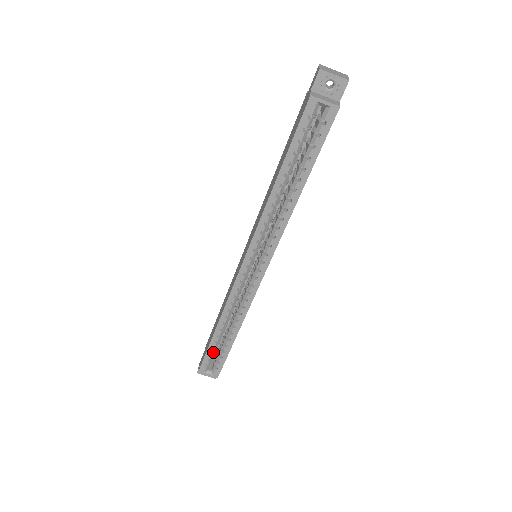
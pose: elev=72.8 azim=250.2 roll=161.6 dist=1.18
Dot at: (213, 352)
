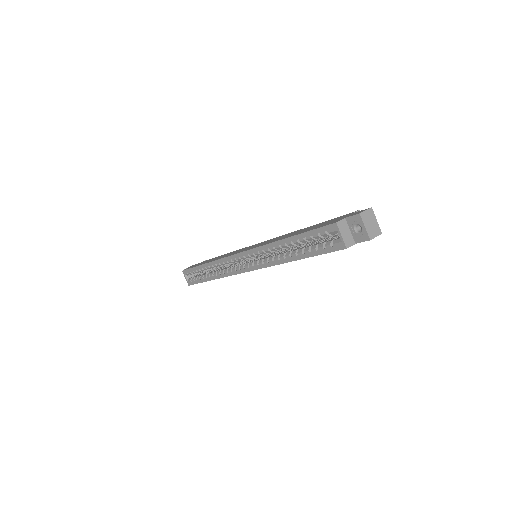
Dot at: (195, 272)
